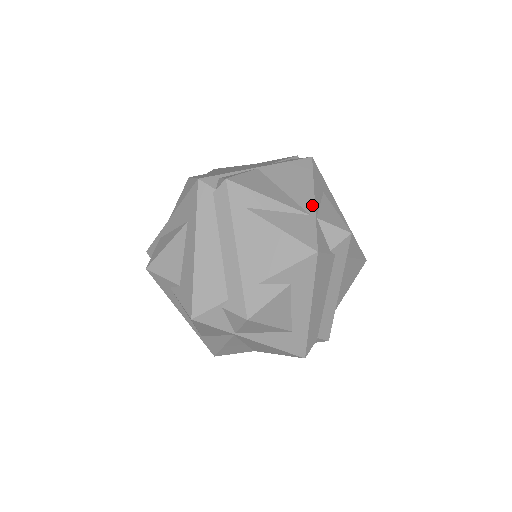
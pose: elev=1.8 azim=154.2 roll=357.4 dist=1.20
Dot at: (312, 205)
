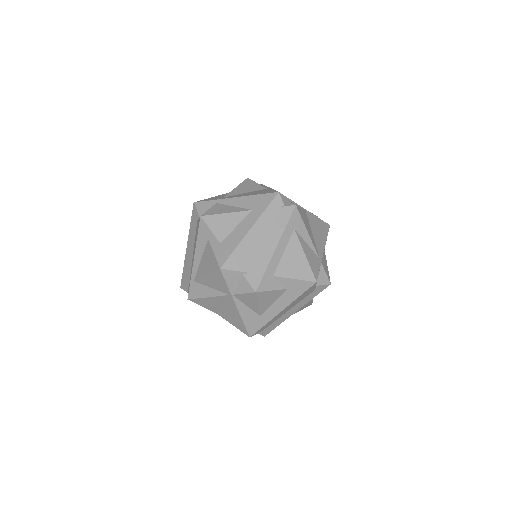
Dot at: (322, 253)
